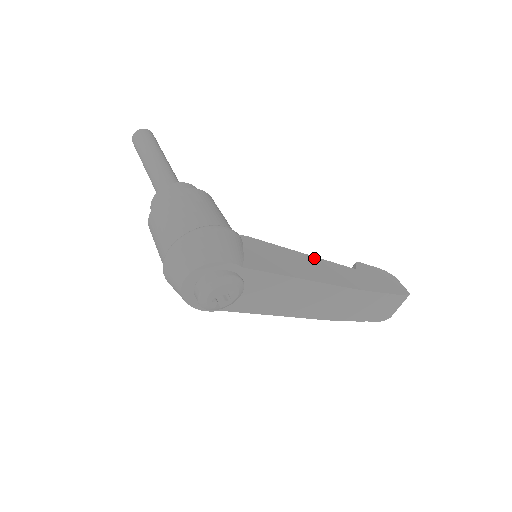
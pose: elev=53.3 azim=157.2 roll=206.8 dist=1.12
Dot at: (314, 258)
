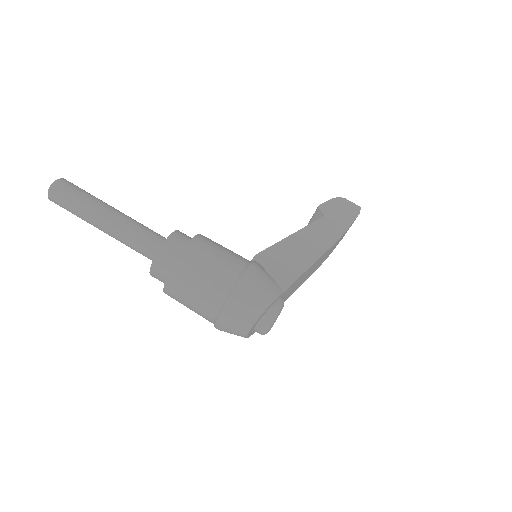
Dot at: (300, 232)
